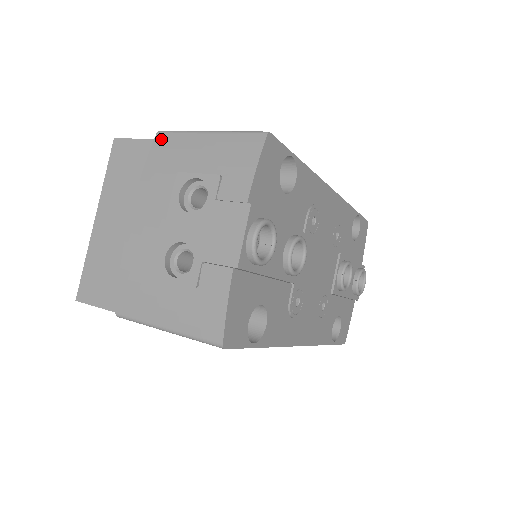
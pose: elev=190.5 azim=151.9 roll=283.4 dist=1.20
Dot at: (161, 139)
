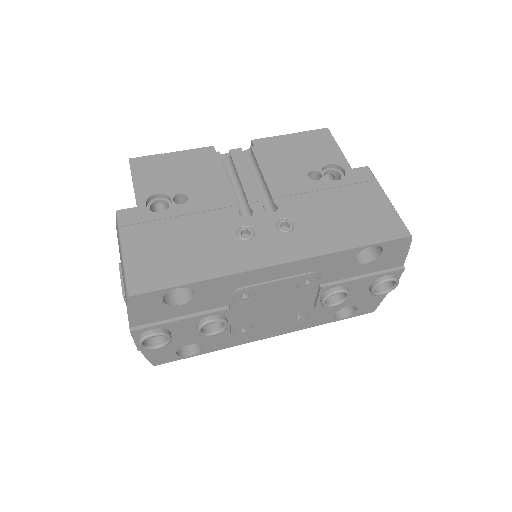
Dot at: (116, 222)
